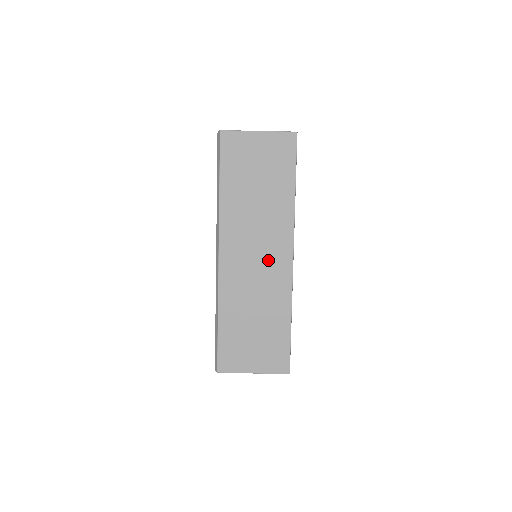
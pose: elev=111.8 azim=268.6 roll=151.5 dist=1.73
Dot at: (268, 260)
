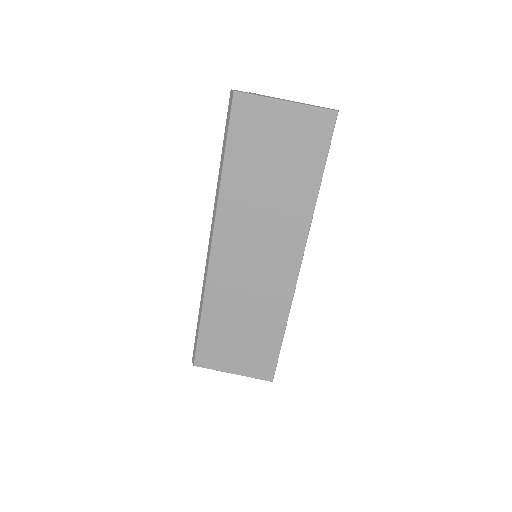
Dot at: (270, 263)
